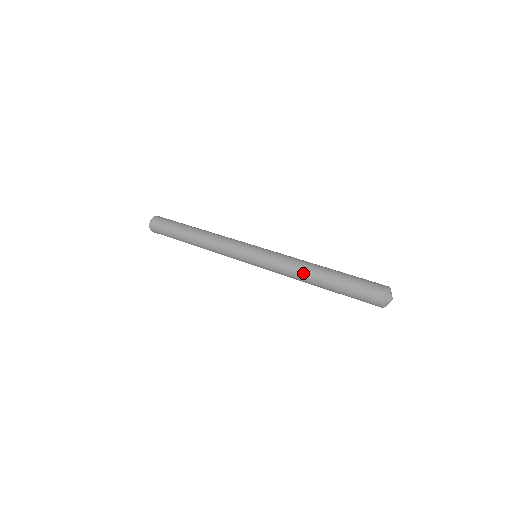
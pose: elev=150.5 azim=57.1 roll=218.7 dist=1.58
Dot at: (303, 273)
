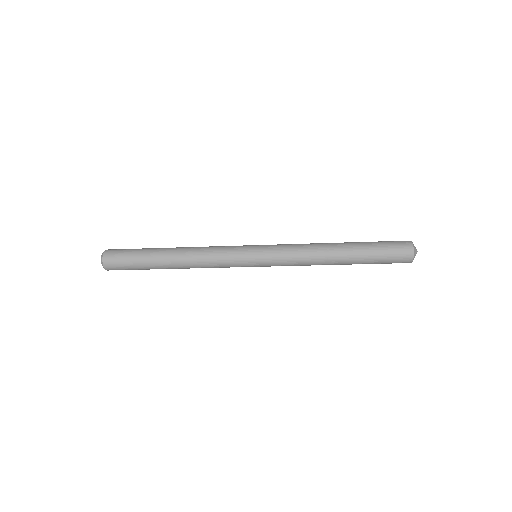
Dot at: (321, 243)
